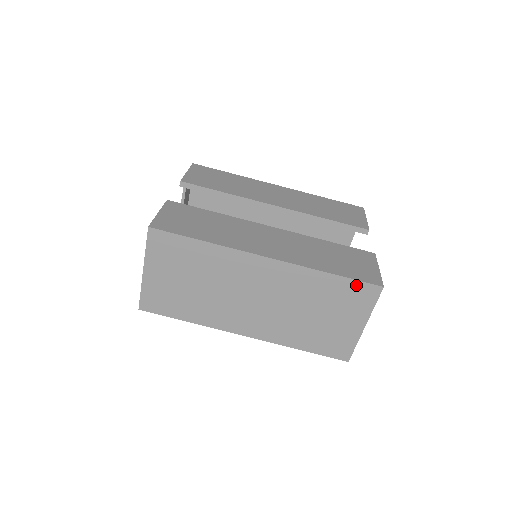
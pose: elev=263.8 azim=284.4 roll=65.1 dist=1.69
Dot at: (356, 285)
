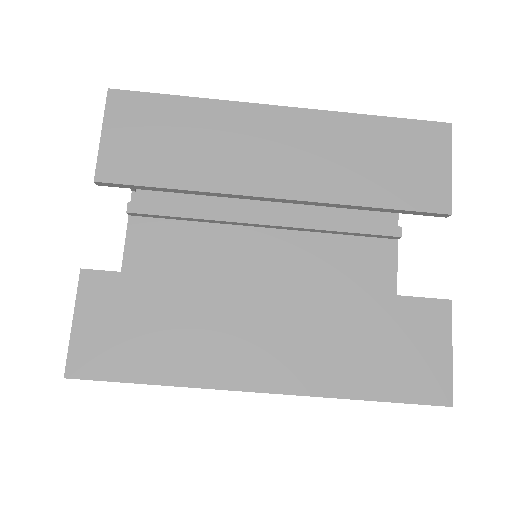
Dot at: (407, 402)
